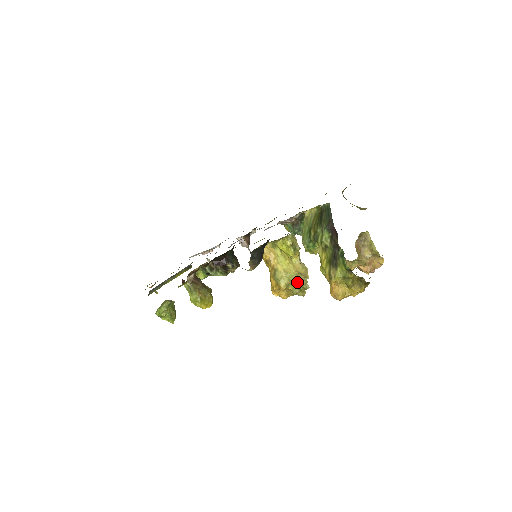
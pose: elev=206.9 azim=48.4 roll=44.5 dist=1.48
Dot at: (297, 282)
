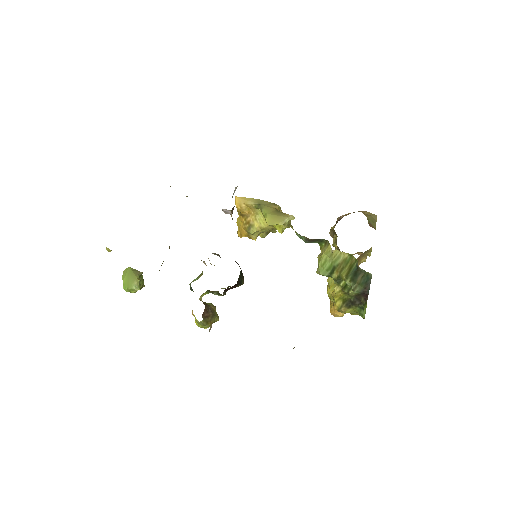
Dot at: (267, 231)
